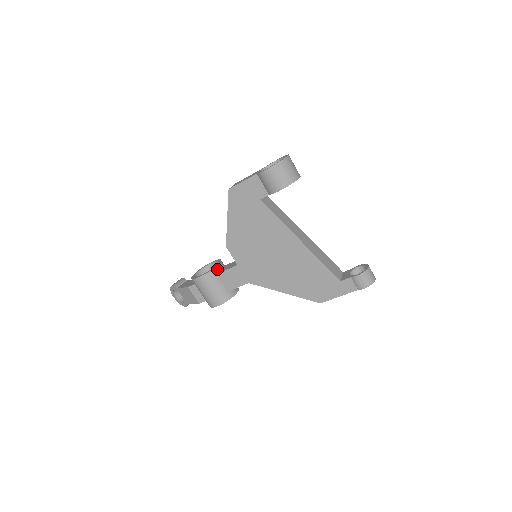
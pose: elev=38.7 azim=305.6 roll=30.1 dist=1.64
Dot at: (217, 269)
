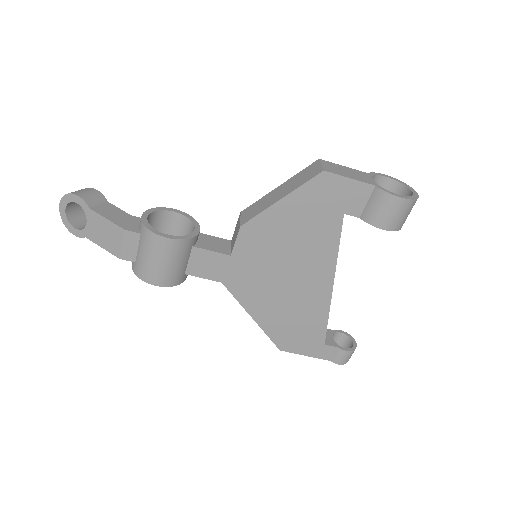
Dot at: (195, 239)
